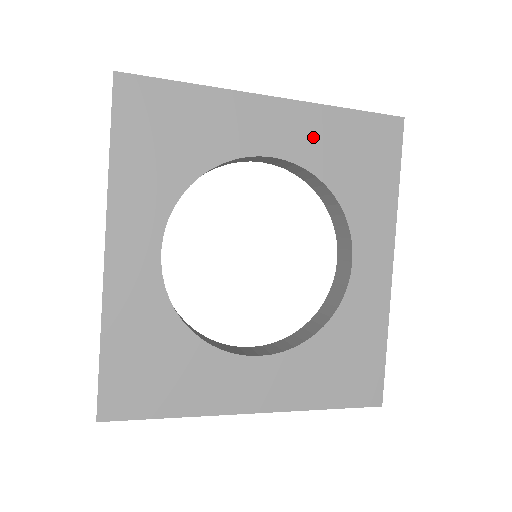
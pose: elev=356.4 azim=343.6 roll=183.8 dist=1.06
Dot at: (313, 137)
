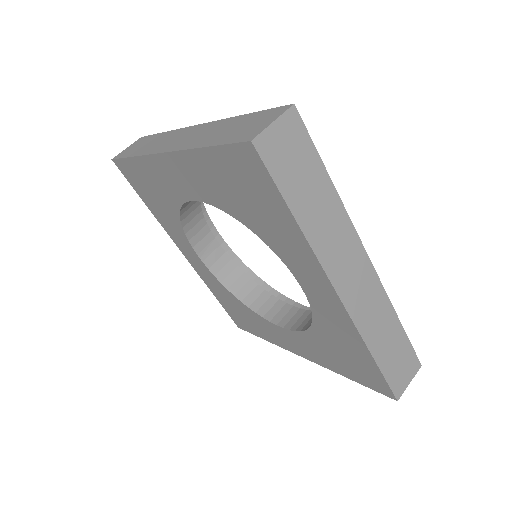
Dot at: (204, 181)
